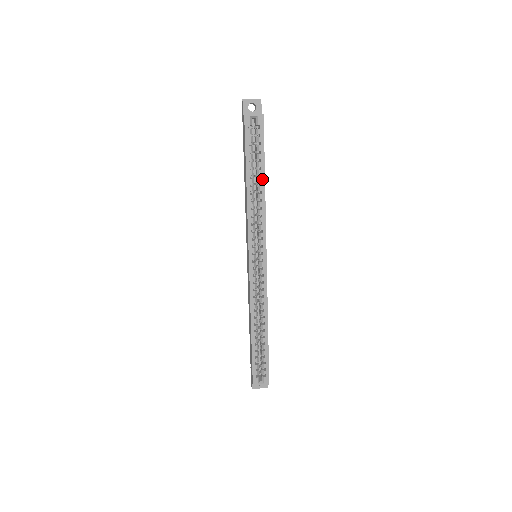
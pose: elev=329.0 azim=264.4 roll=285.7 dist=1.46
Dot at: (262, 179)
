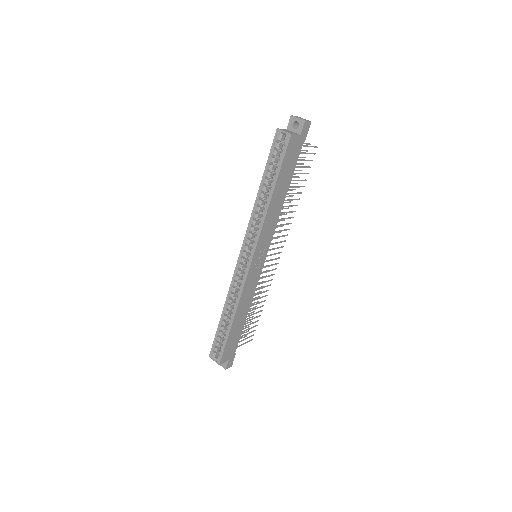
Dot at: (271, 191)
